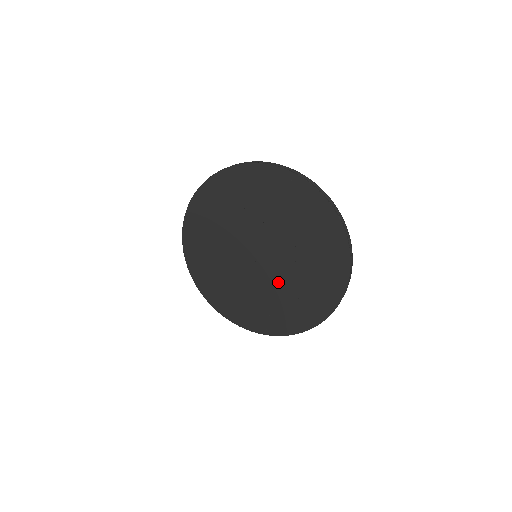
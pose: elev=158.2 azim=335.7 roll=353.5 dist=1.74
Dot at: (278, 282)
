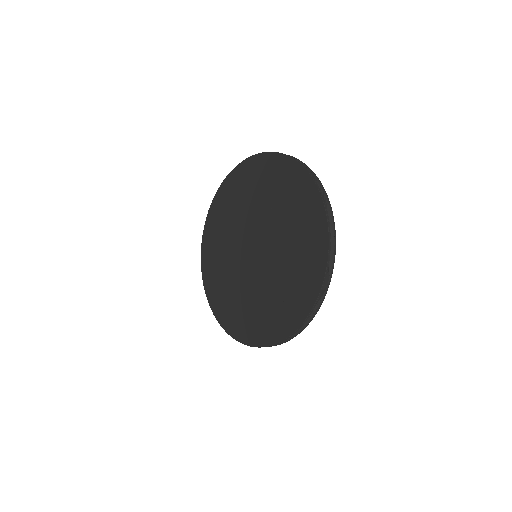
Dot at: (278, 252)
